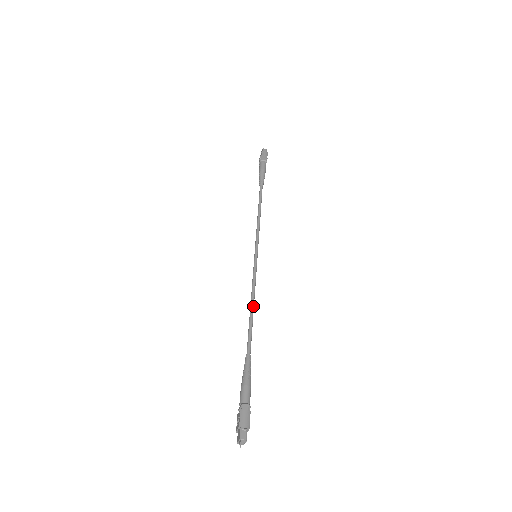
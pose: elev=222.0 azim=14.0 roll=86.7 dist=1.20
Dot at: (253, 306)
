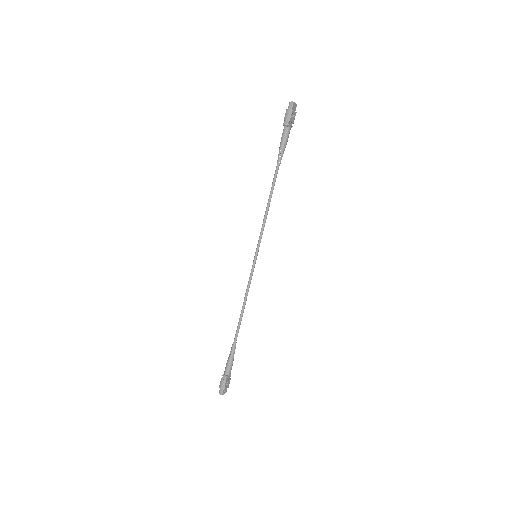
Dot at: (244, 305)
